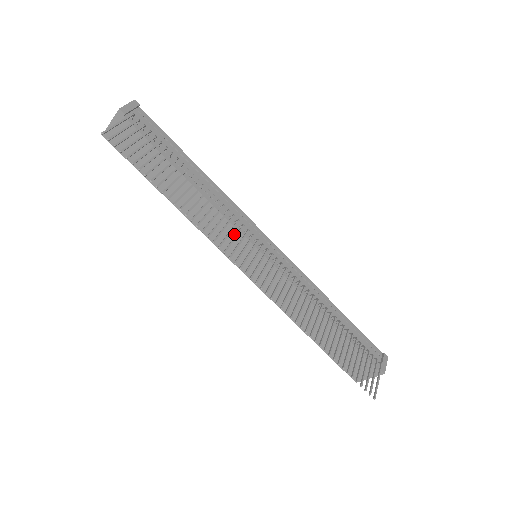
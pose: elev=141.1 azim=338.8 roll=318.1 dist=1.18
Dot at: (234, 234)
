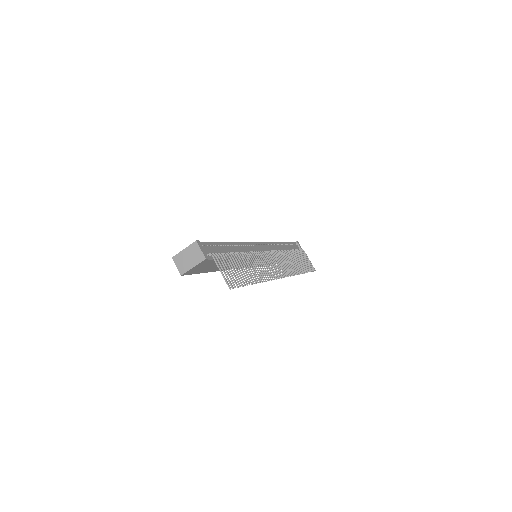
Dot at: occluded
